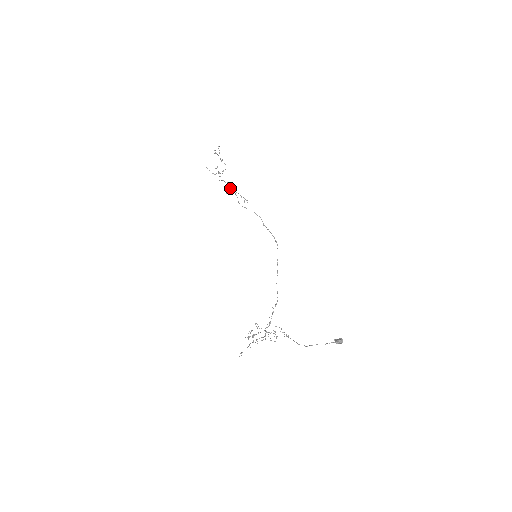
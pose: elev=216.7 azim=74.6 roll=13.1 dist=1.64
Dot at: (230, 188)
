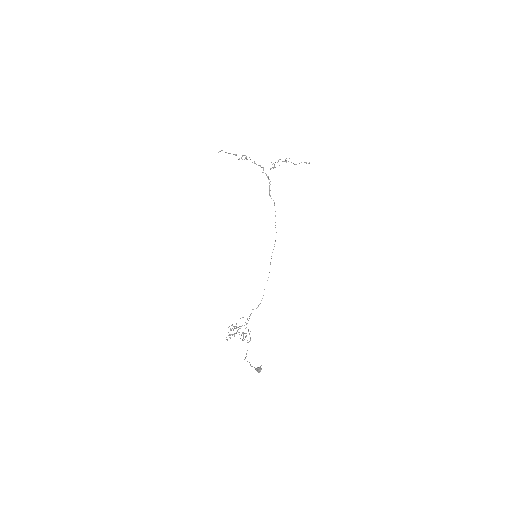
Dot at: occluded
